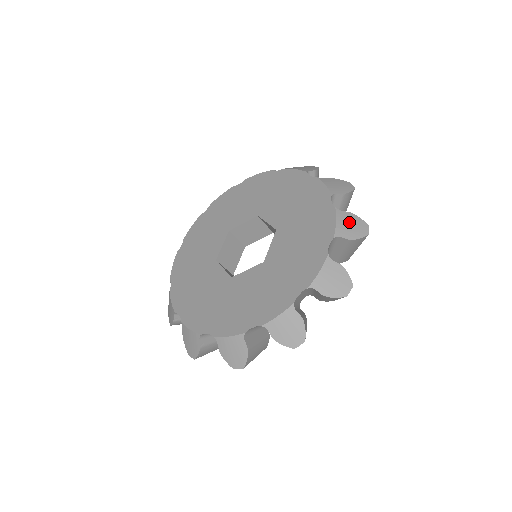
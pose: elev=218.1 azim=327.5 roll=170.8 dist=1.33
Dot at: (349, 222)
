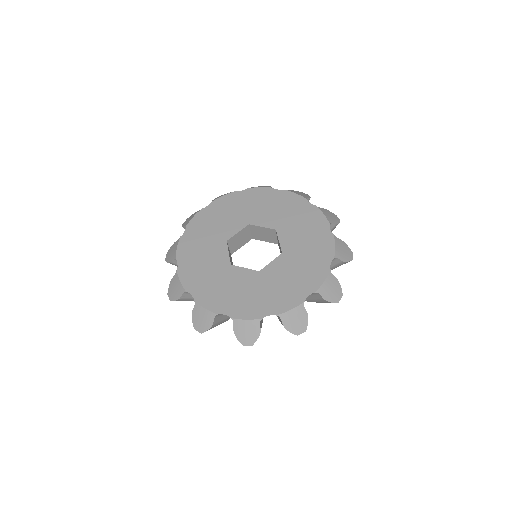
Dot at: (332, 286)
